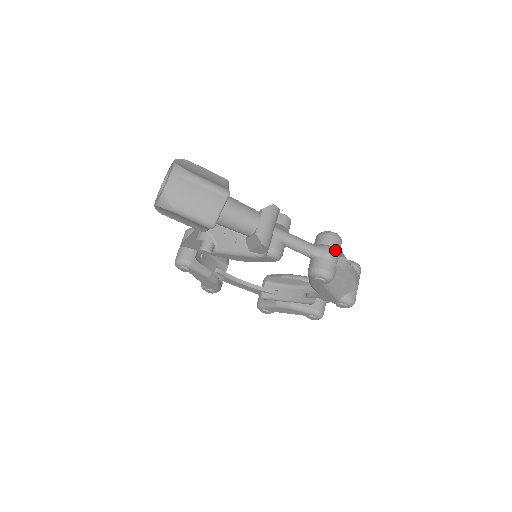
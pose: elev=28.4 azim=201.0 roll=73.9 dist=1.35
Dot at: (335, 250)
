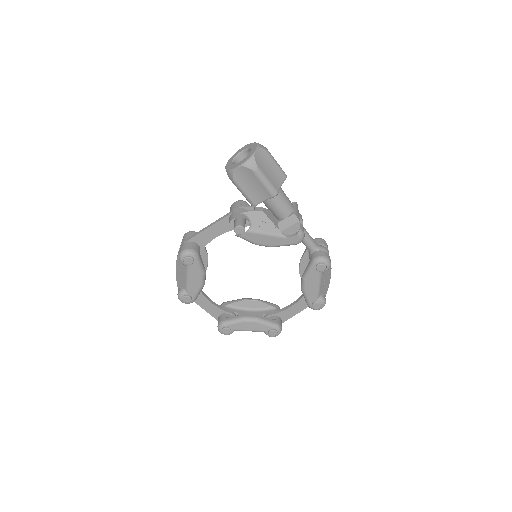
Dot at: occluded
